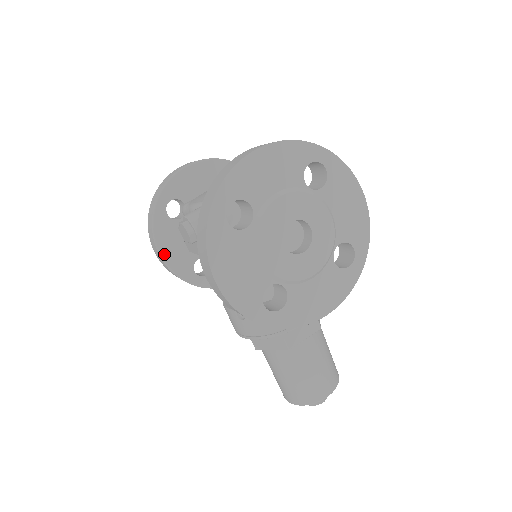
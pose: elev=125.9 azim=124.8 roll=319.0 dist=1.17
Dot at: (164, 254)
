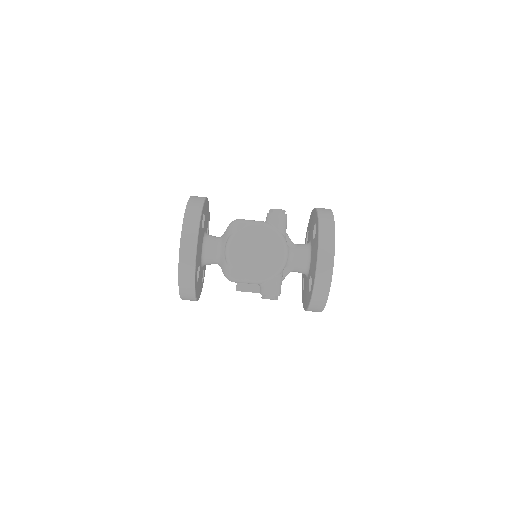
Dot at: (198, 298)
